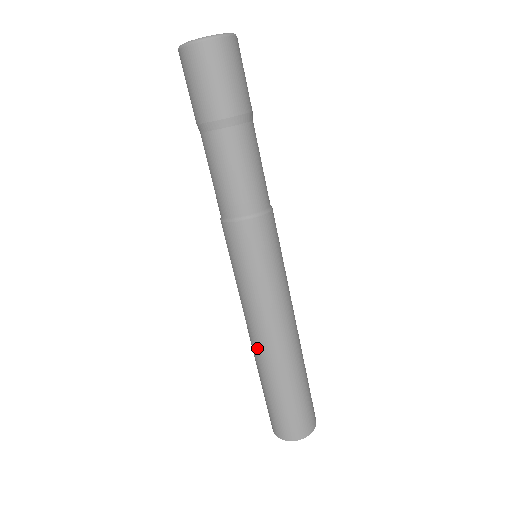
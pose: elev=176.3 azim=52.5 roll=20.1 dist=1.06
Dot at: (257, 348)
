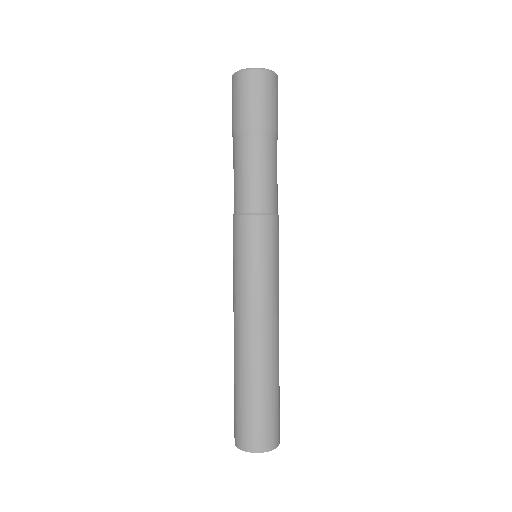
Dot at: (252, 343)
